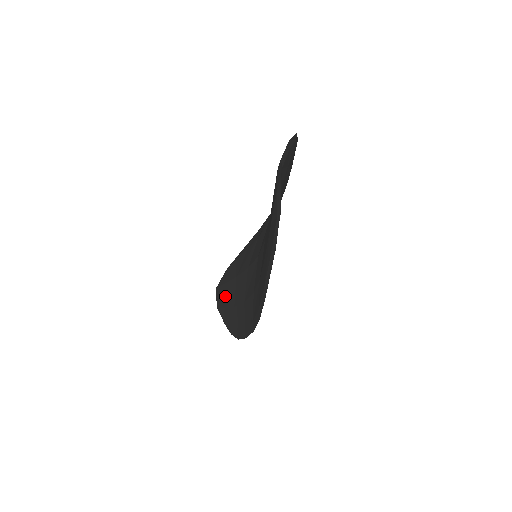
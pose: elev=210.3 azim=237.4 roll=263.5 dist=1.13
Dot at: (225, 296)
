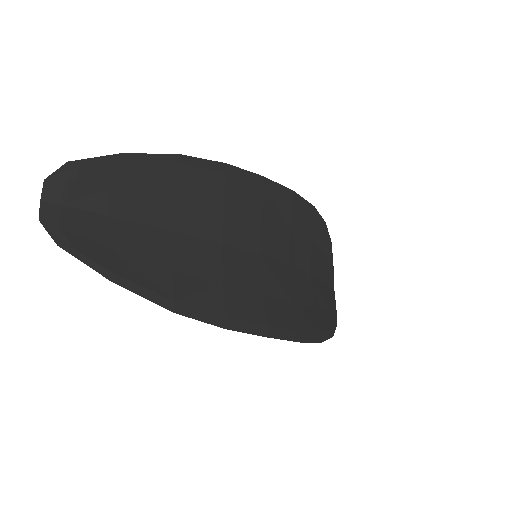
Dot at: occluded
